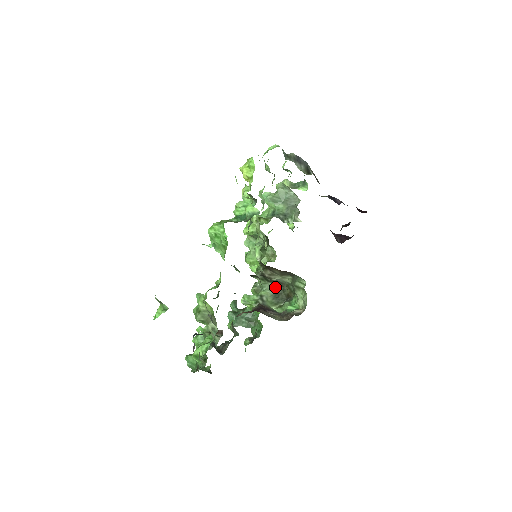
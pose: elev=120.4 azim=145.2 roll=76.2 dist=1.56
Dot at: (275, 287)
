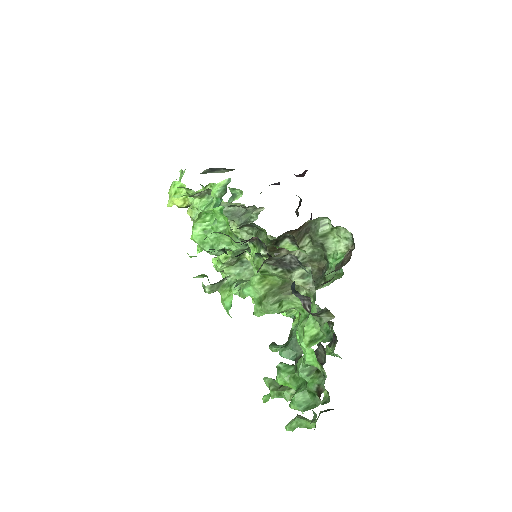
Dot at: occluded
